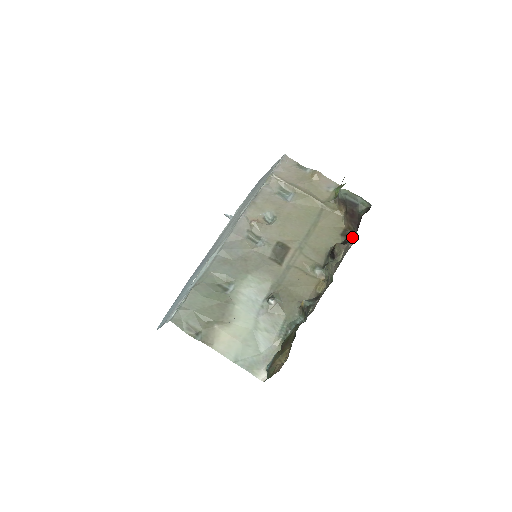
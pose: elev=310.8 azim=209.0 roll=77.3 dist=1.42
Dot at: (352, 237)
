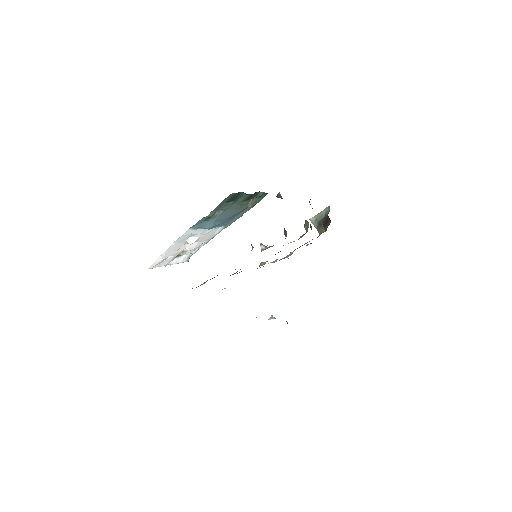
Dot at: (310, 204)
